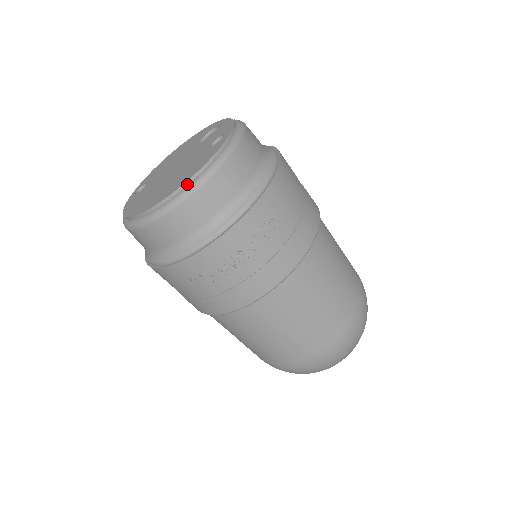
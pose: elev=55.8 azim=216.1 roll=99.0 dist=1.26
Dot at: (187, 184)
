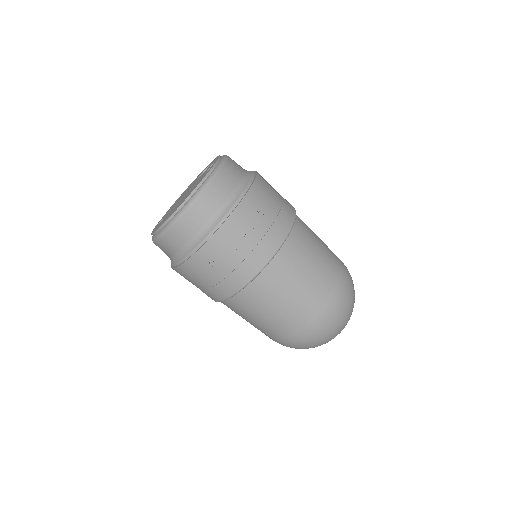
Dot at: (196, 190)
